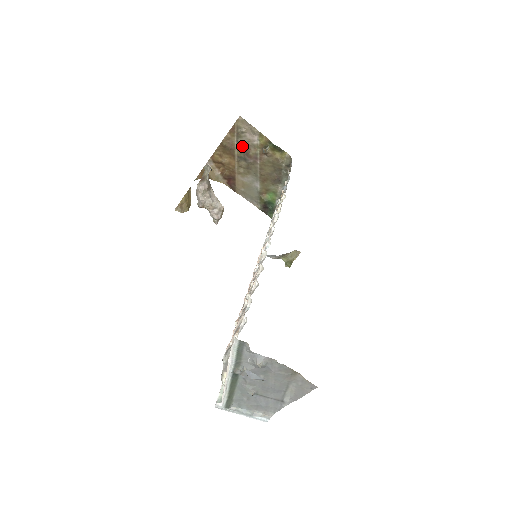
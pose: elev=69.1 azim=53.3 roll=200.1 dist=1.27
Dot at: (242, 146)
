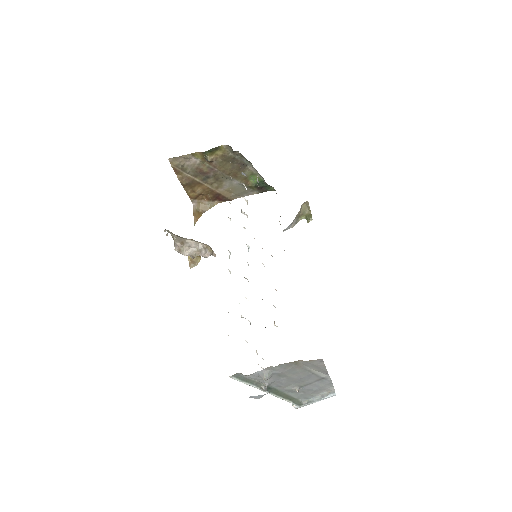
Dot at: (195, 172)
